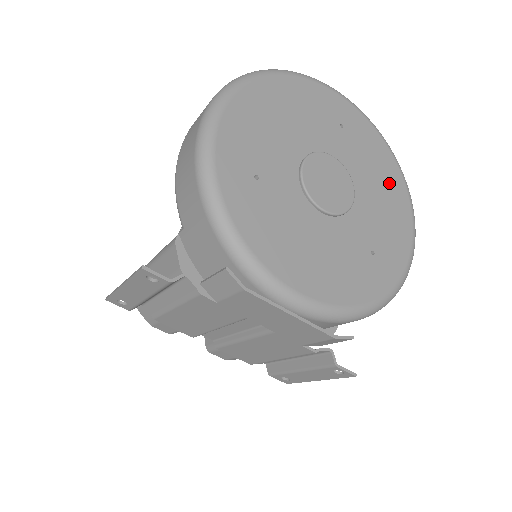
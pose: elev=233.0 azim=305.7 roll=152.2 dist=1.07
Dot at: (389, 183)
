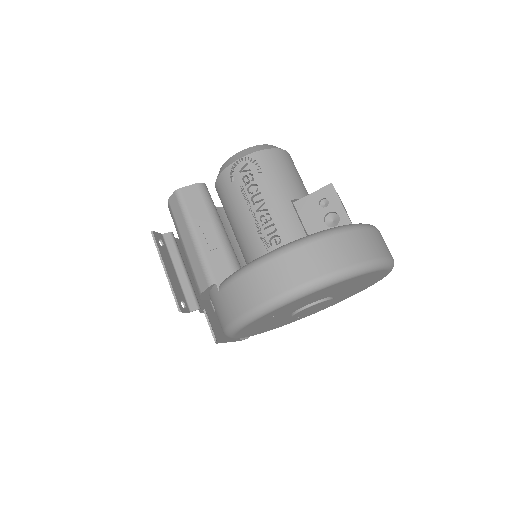
Dot at: occluded
